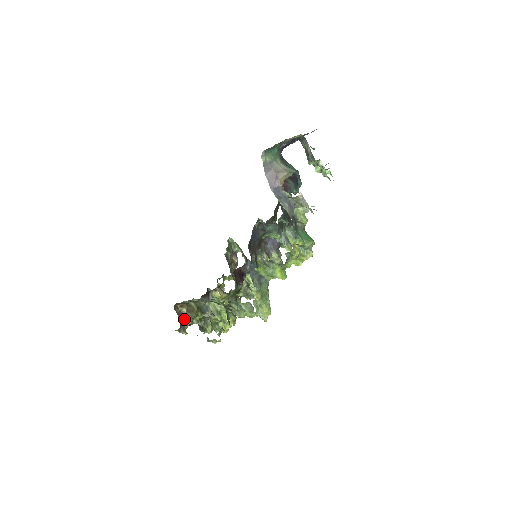
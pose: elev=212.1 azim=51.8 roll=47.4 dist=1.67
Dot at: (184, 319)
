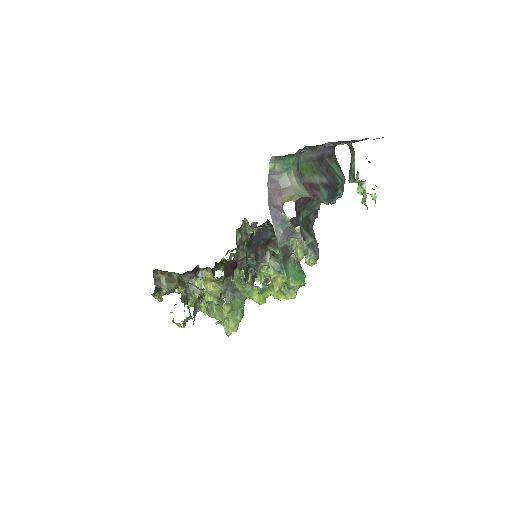
Dot at: (160, 287)
